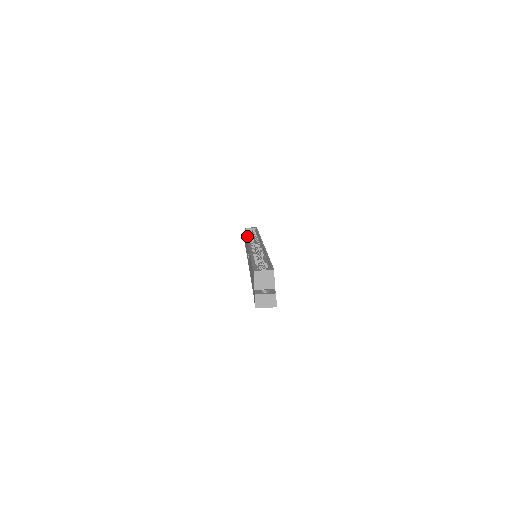
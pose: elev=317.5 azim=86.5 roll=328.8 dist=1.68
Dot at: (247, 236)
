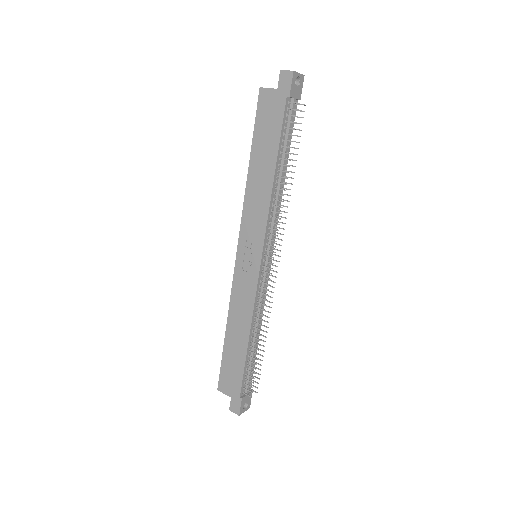
Dot at: occluded
